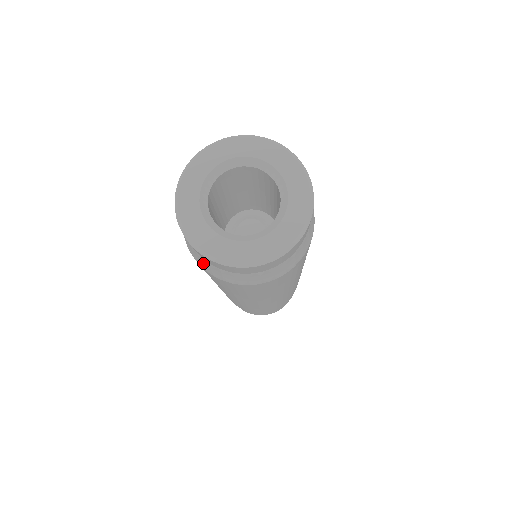
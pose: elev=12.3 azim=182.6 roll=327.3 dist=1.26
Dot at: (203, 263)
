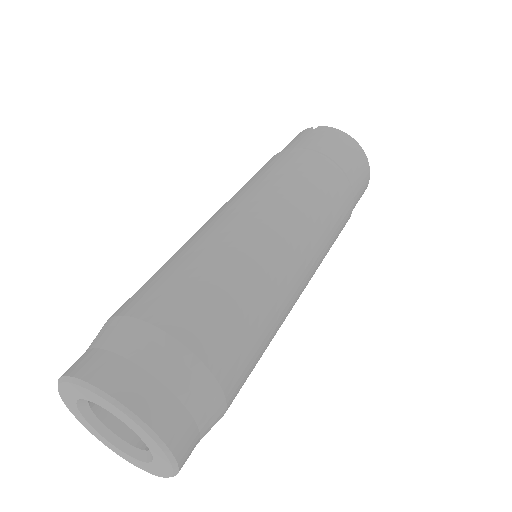
Dot at: occluded
